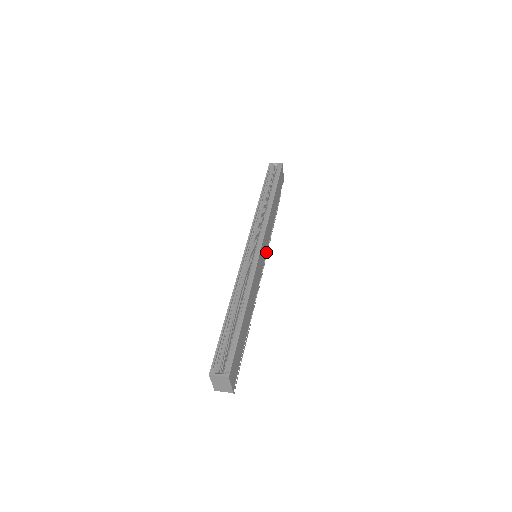
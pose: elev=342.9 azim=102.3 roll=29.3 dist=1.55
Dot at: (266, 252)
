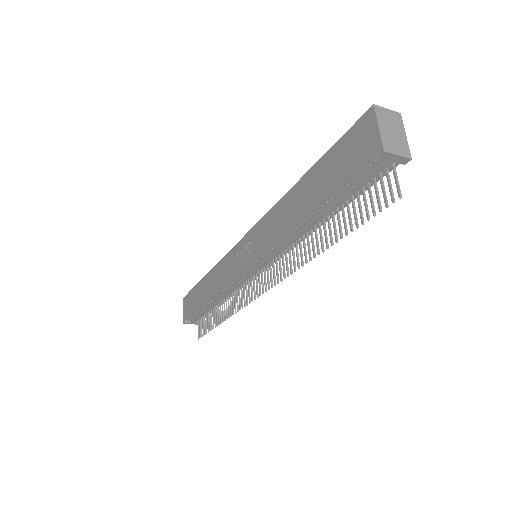
Dot at: (244, 302)
